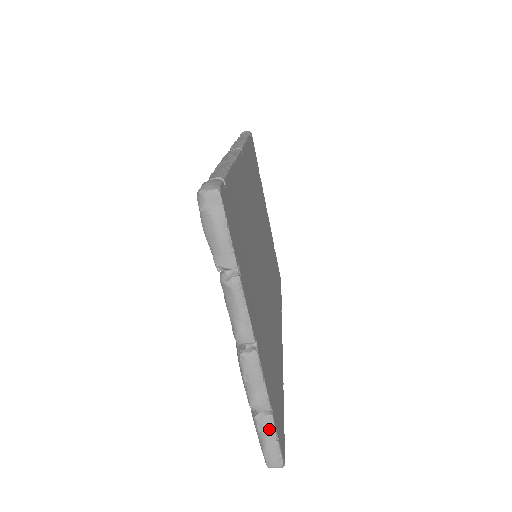
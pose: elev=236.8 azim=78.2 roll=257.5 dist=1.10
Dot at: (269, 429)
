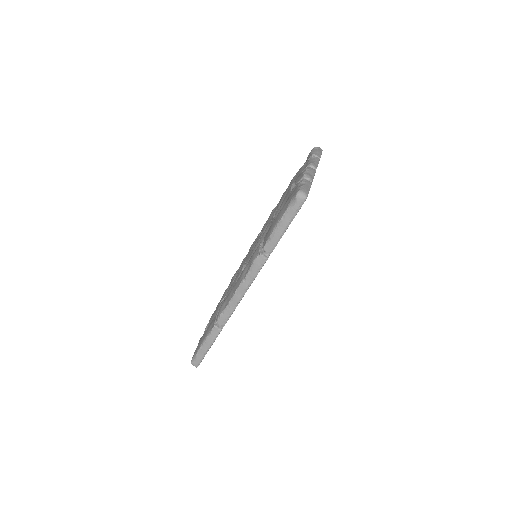
Dot at: (309, 184)
